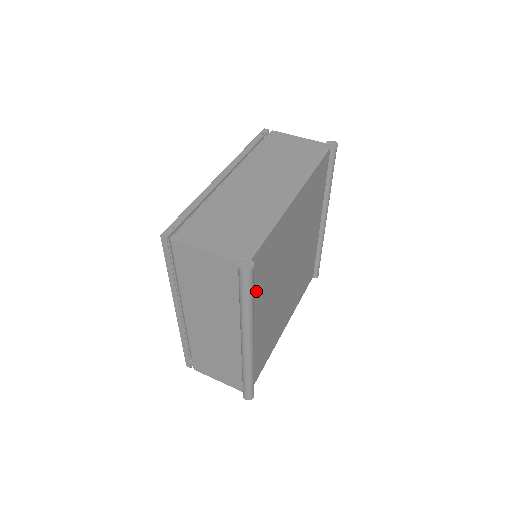
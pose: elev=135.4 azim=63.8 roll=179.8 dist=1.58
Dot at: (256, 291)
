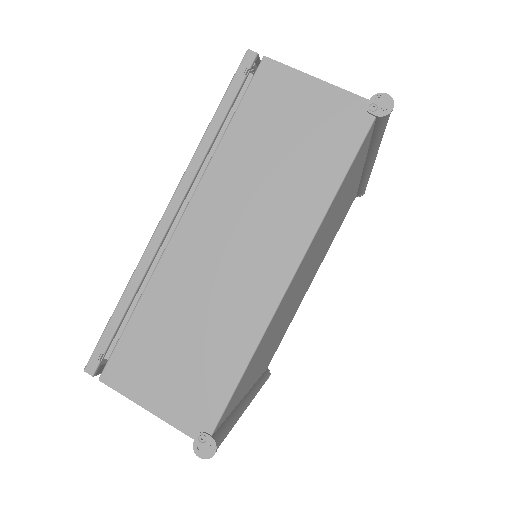
Dot at: (240, 395)
